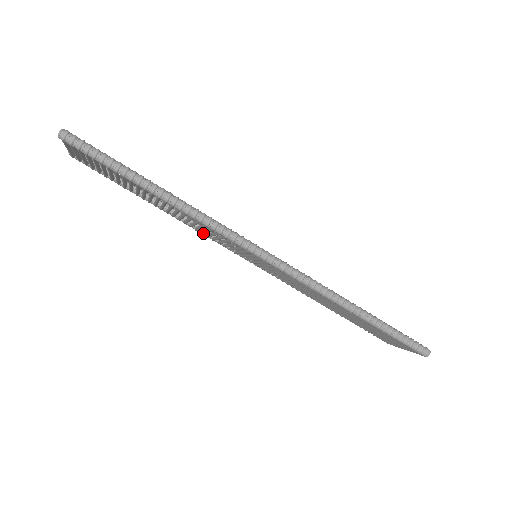
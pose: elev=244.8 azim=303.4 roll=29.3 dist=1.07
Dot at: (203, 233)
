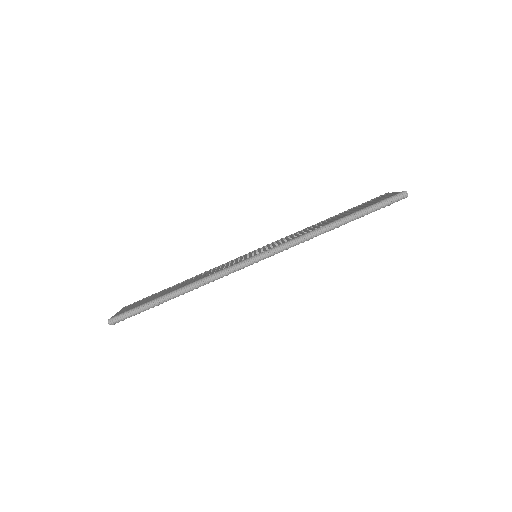
Dot at: occluded
